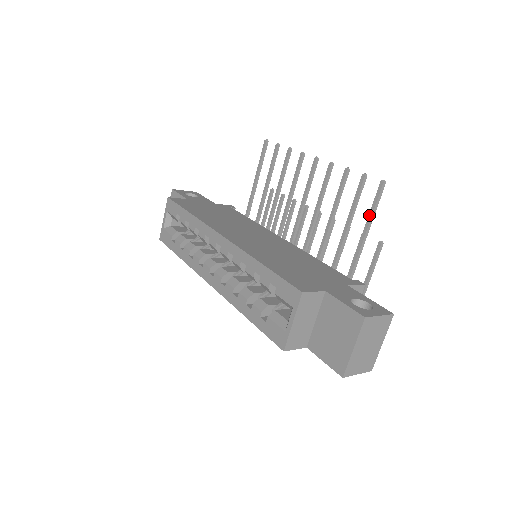
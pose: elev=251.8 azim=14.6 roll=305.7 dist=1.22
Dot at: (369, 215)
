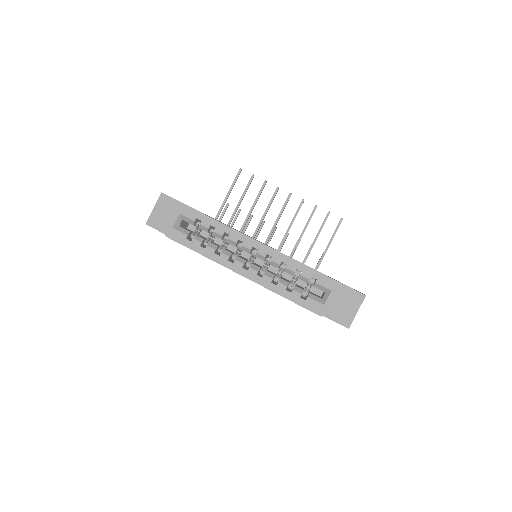
Dot at: (332, 237)
